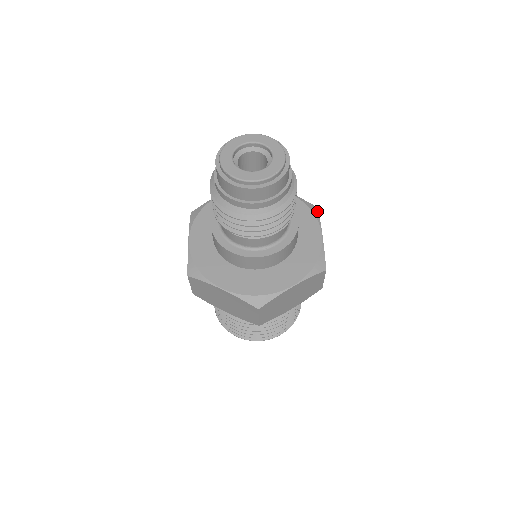
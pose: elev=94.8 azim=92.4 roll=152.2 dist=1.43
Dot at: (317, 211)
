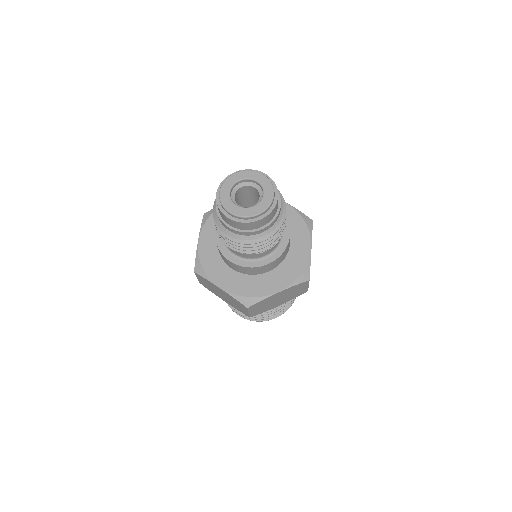
Dot at: (312, 224)
